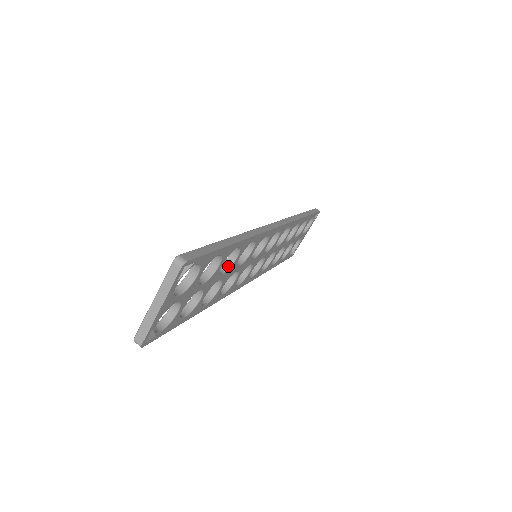
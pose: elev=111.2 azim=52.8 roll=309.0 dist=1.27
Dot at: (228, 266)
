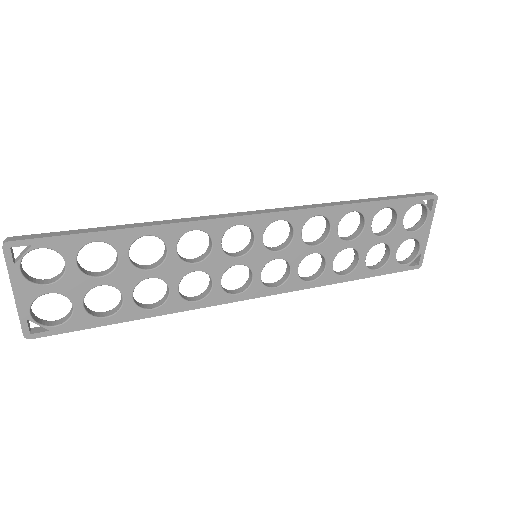
Dot at: (161, 261)
